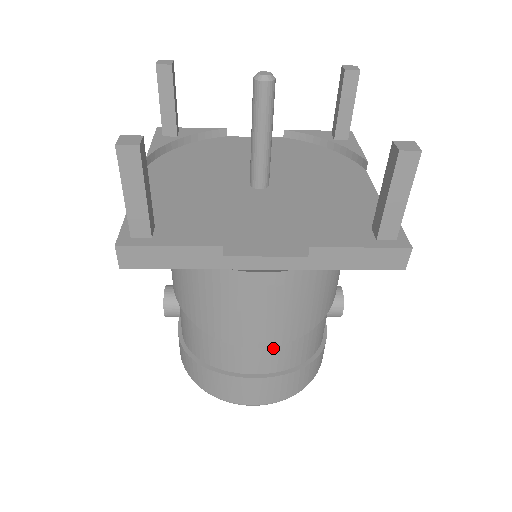
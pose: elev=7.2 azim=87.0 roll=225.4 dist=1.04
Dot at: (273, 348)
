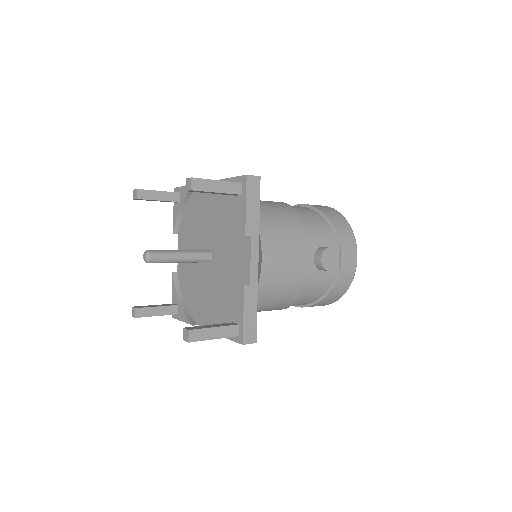
Dot at: occluded
